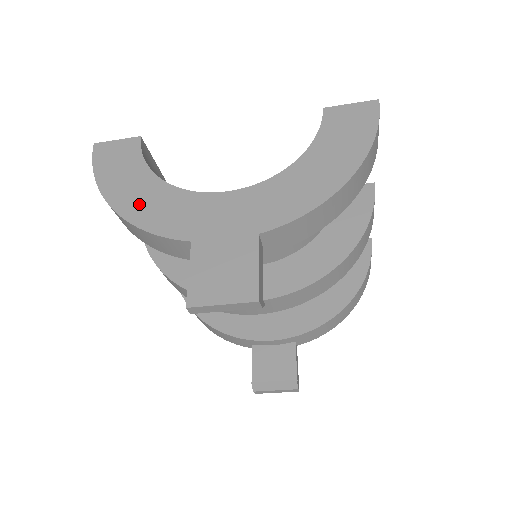
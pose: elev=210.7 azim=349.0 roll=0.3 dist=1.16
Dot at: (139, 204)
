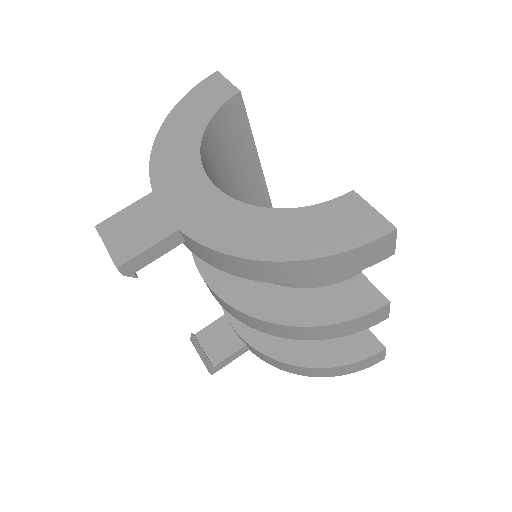
Dot at: (172, 137)
